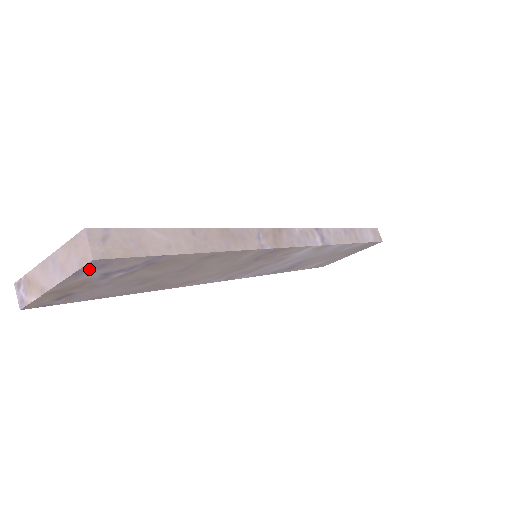
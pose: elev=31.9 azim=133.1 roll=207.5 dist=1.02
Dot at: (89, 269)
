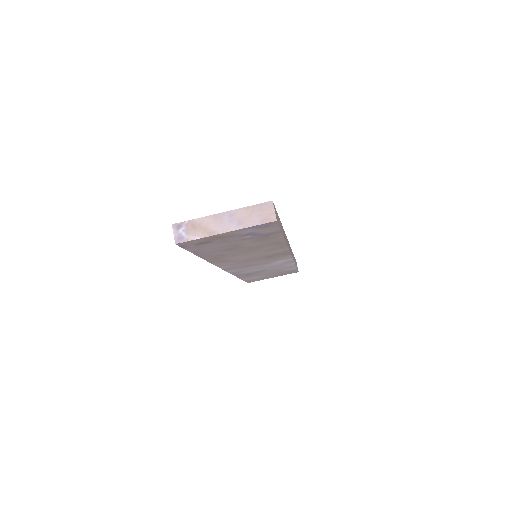
Dot at: (259, 226)
